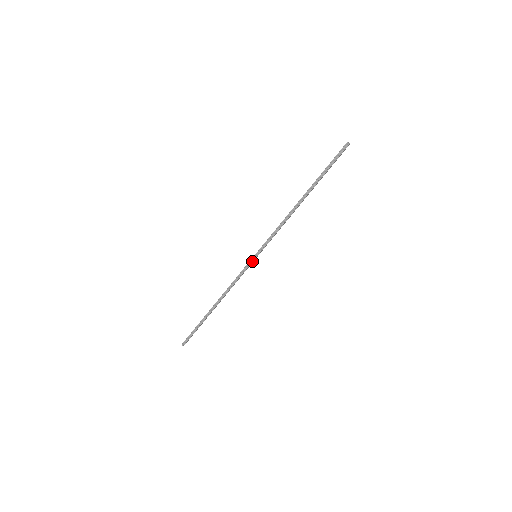
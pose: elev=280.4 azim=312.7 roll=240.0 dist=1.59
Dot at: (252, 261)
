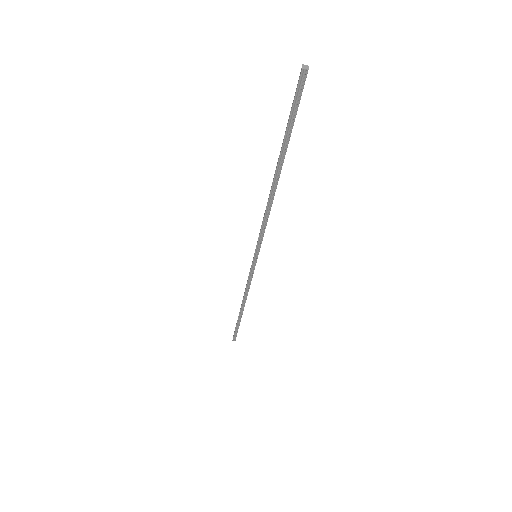
Dot at: (255, 263)
